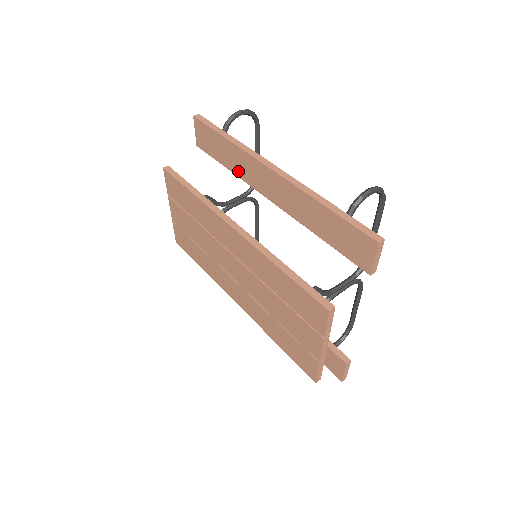
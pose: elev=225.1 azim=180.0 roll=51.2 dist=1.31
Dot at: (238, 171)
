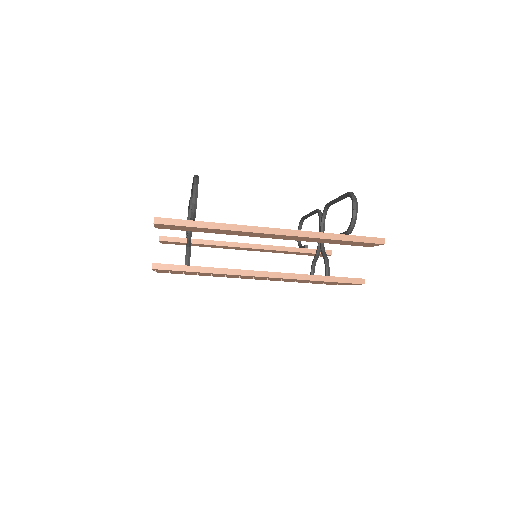
Dot at: occluded
